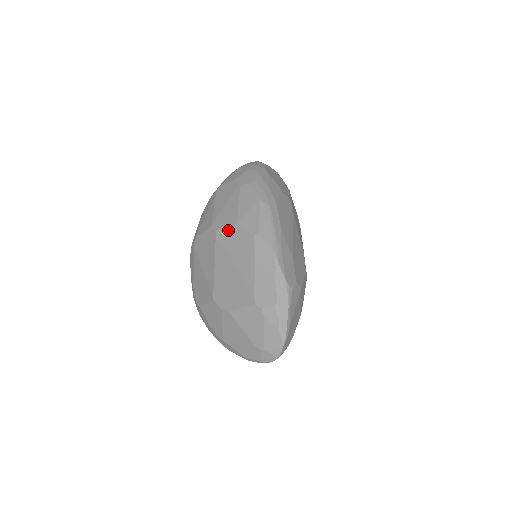
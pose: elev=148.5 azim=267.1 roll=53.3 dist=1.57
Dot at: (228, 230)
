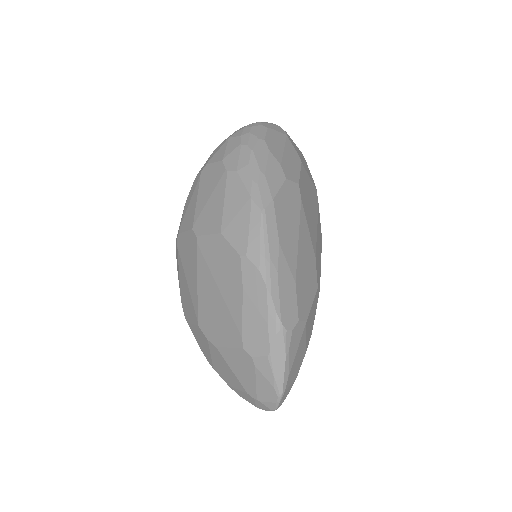
Dot at: (210, 240)
